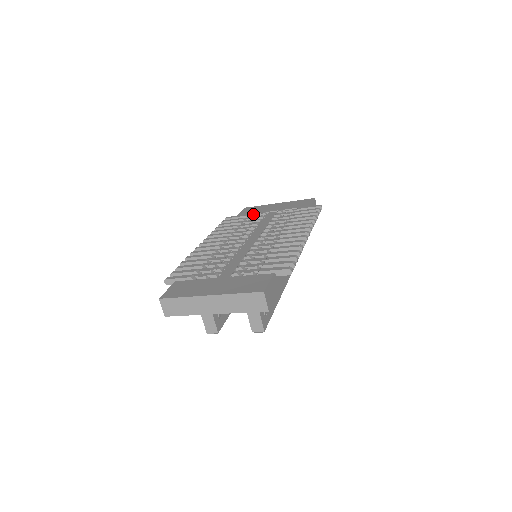
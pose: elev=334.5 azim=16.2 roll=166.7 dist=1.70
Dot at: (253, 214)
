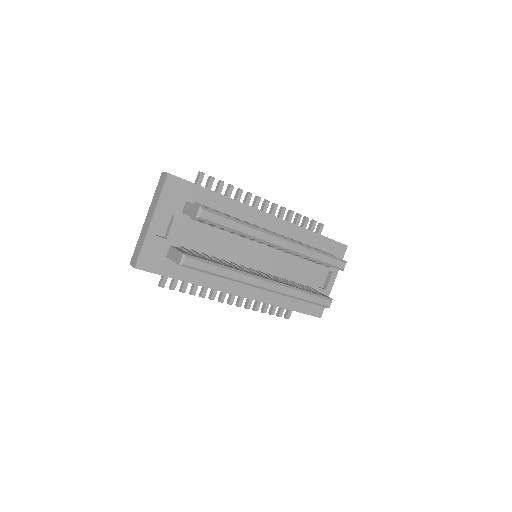
Dot at: occluded
